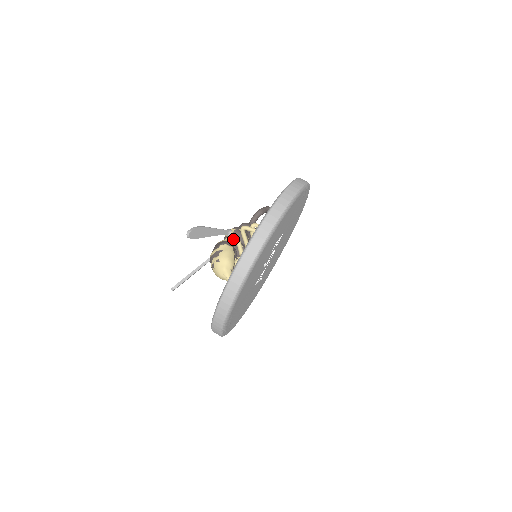
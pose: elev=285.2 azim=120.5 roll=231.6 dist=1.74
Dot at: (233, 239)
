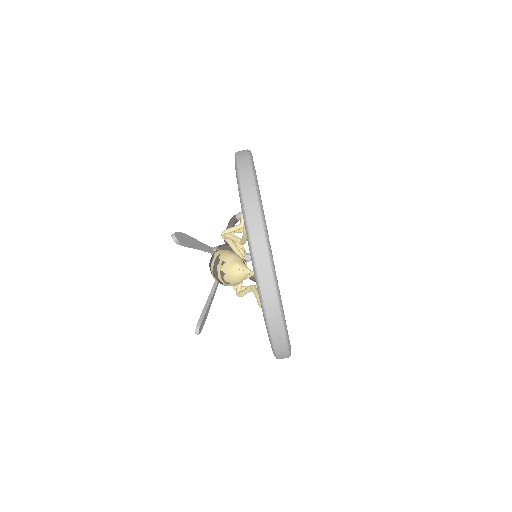
Dot at: occluded
